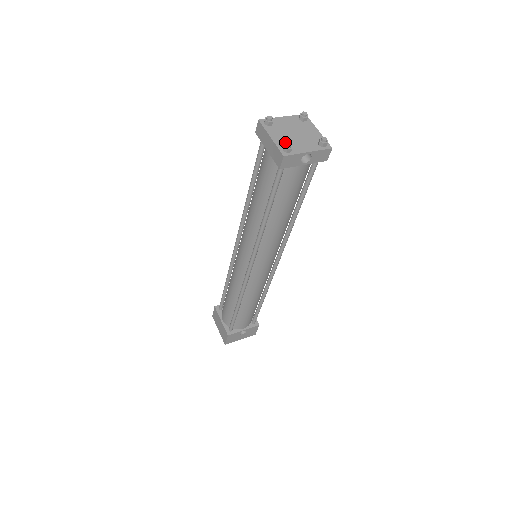
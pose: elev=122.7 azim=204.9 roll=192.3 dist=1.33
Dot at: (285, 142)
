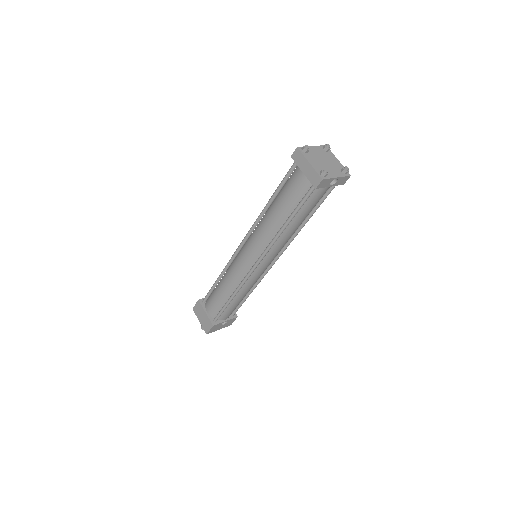
Dot at: (320, 168)
